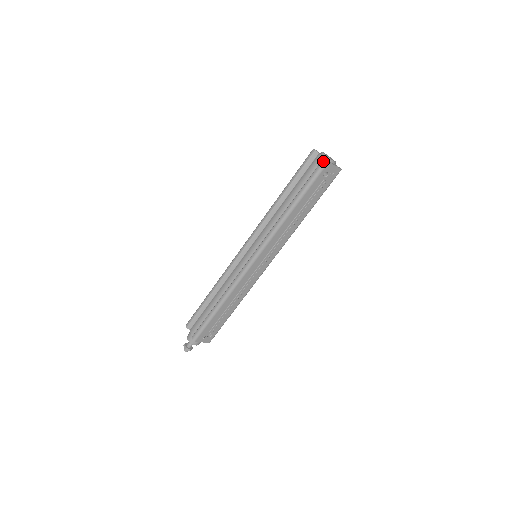
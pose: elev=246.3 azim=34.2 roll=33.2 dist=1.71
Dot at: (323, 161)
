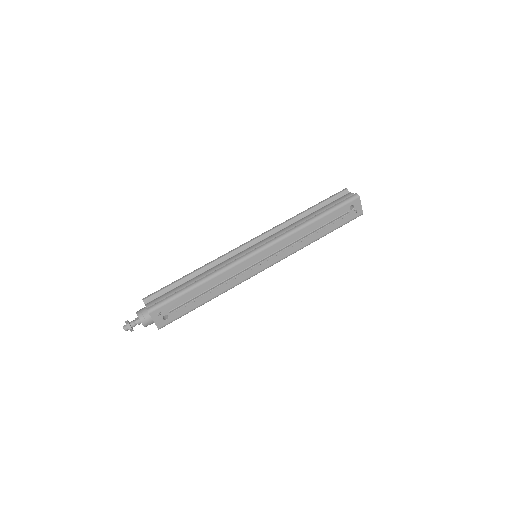
Dot at: (355, 194)
